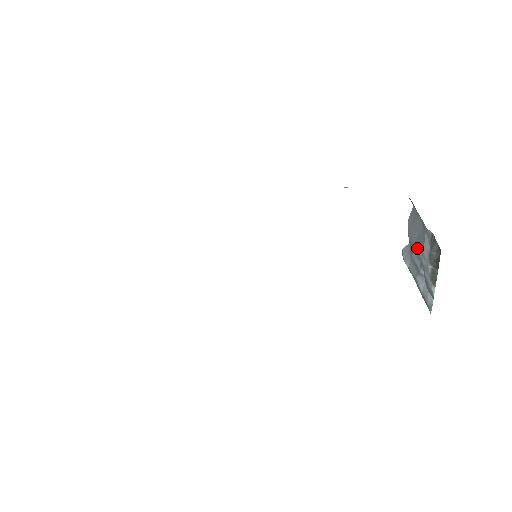
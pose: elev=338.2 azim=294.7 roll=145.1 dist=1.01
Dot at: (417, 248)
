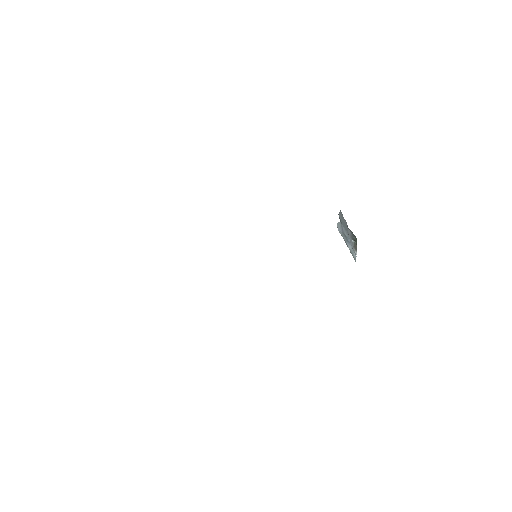
Dot at: (345, 229)
